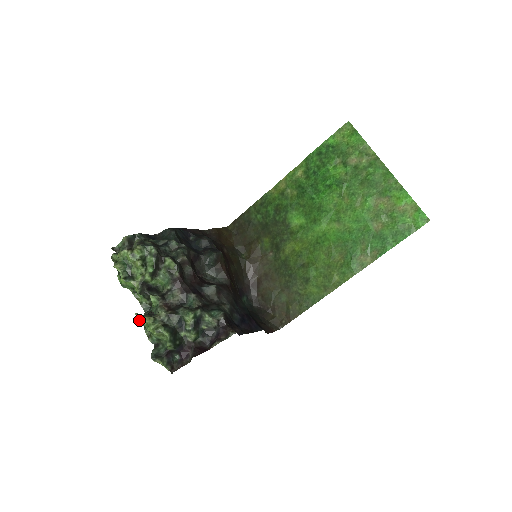
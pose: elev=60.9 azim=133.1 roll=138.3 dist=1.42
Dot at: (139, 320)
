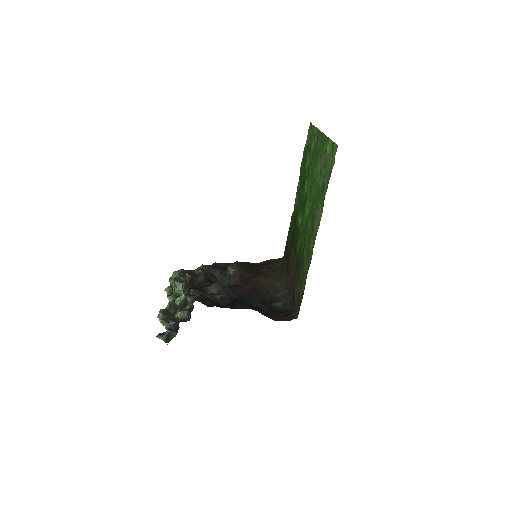
Dot at: occluded
